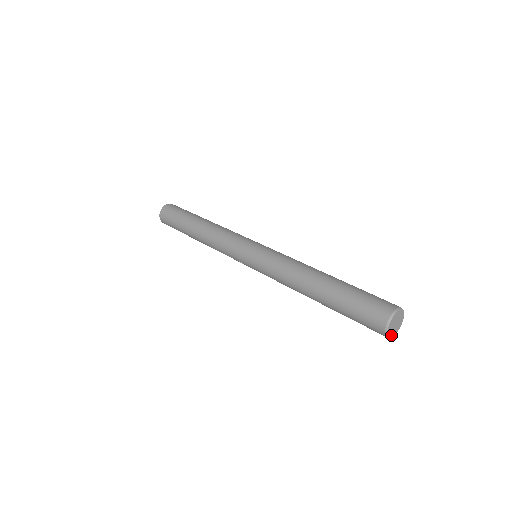
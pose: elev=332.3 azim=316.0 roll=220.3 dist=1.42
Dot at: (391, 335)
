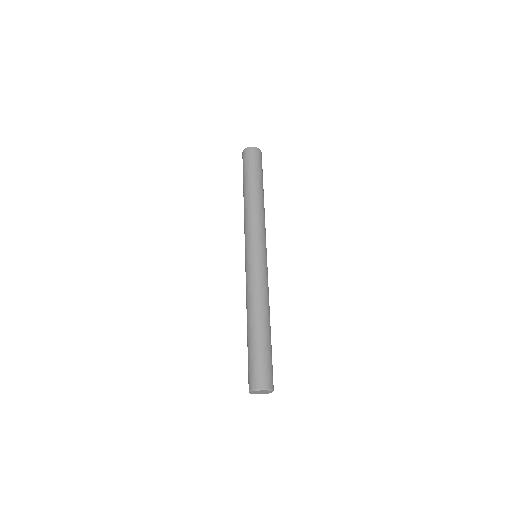
Dot at: occluded
